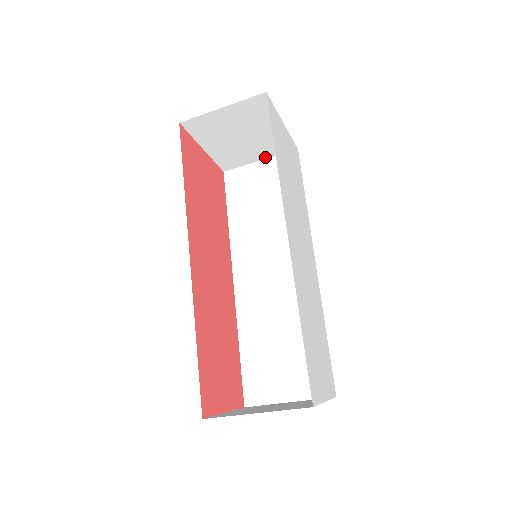
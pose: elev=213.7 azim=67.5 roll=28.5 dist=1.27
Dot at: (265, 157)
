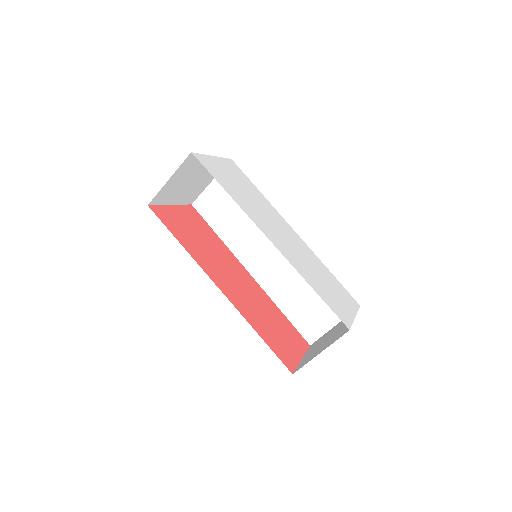
Dot at: (213, 178)
